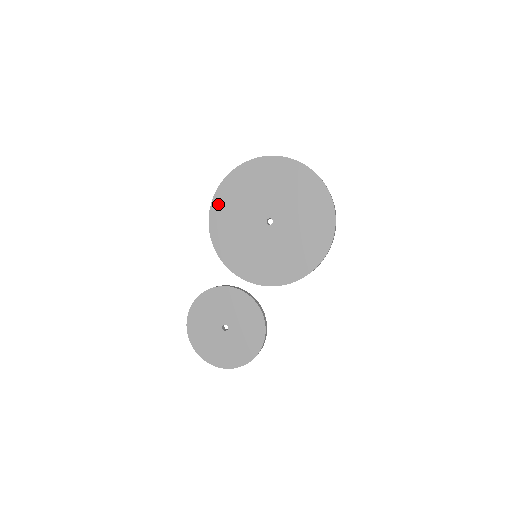
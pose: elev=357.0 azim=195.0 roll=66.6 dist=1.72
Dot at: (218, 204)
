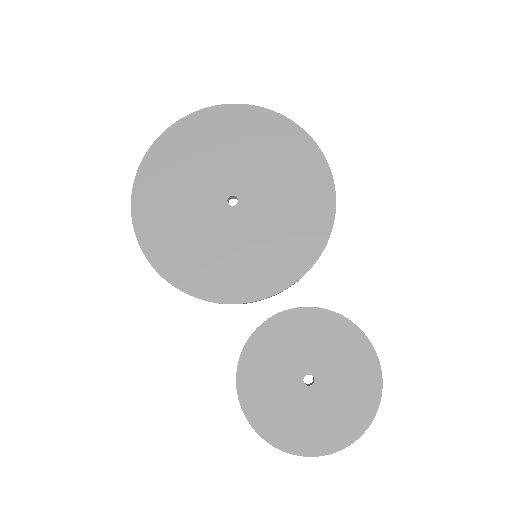
Dot at: (151, 243)
